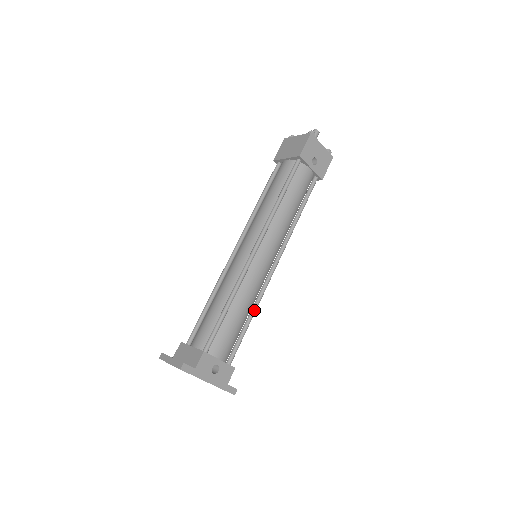
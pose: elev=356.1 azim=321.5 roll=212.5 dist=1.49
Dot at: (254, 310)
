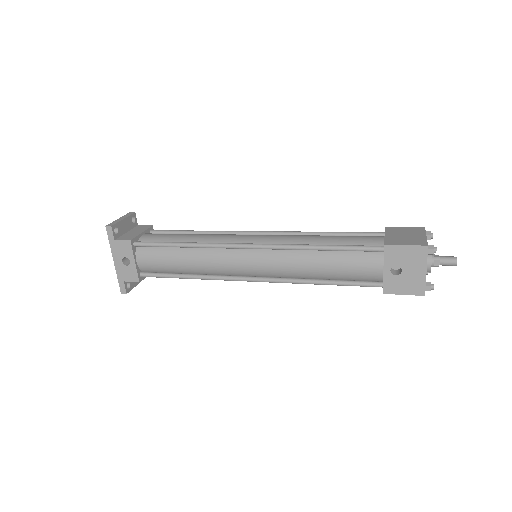
Dot at: (196, 276)
